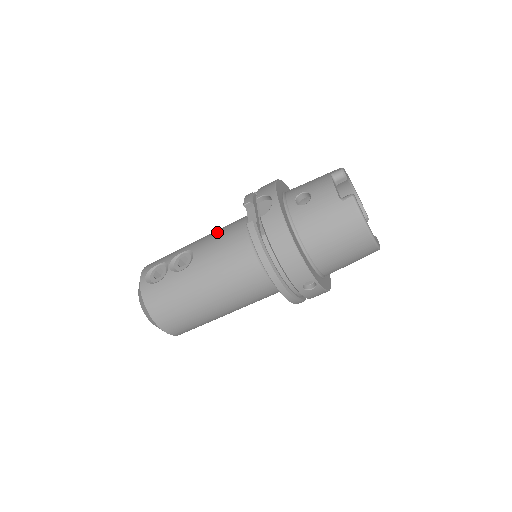
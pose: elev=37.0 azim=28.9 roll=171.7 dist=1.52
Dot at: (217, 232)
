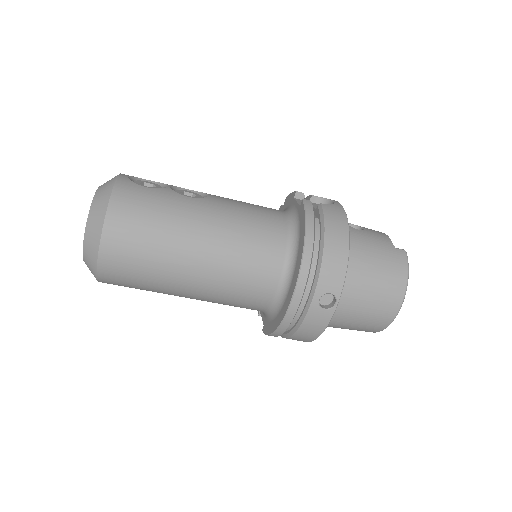
Dot at: occluded
